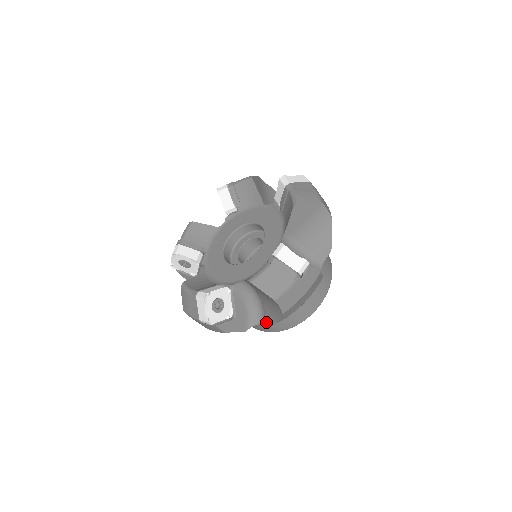
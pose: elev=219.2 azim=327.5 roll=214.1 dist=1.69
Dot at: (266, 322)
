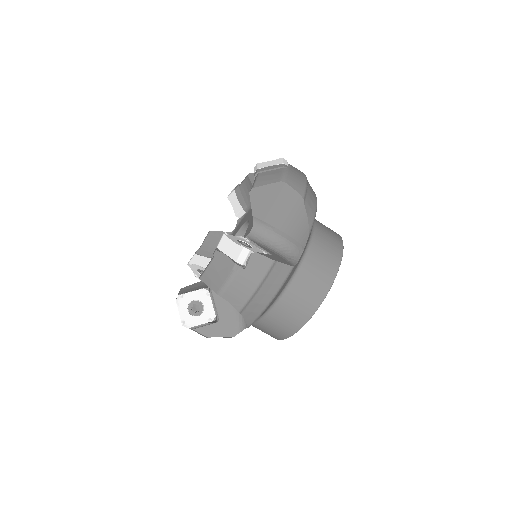
Dot at: occluded
